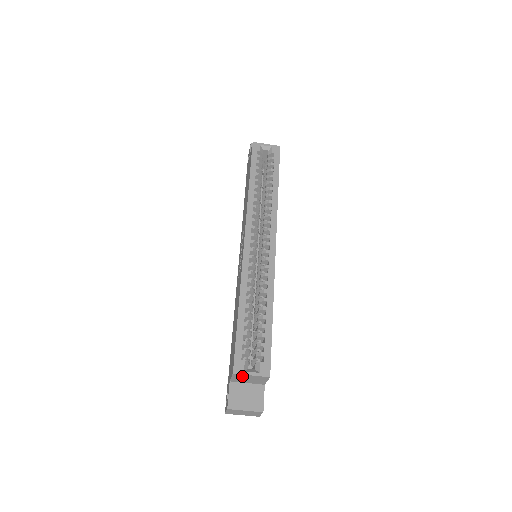
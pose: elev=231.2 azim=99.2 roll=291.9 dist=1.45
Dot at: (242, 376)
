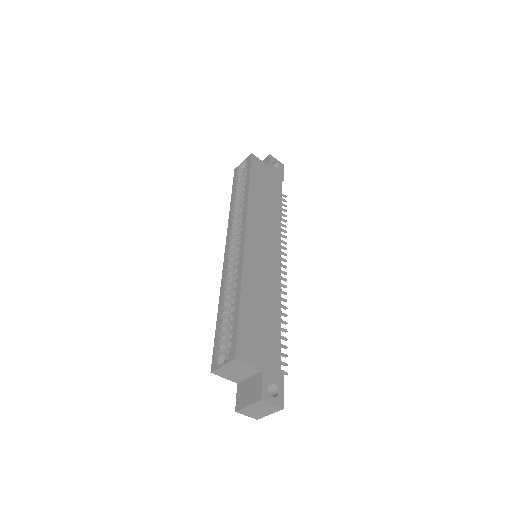
Dot at: (223, 371)
